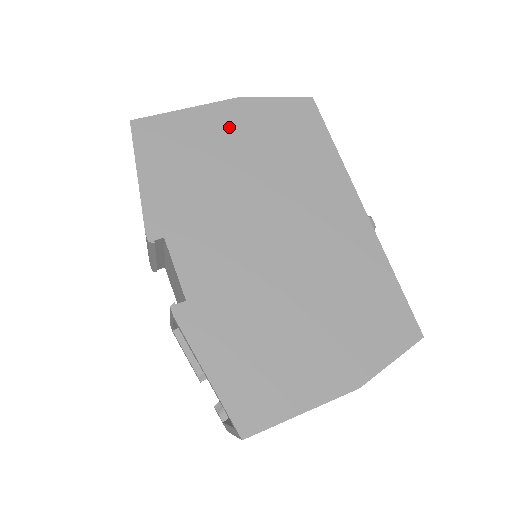
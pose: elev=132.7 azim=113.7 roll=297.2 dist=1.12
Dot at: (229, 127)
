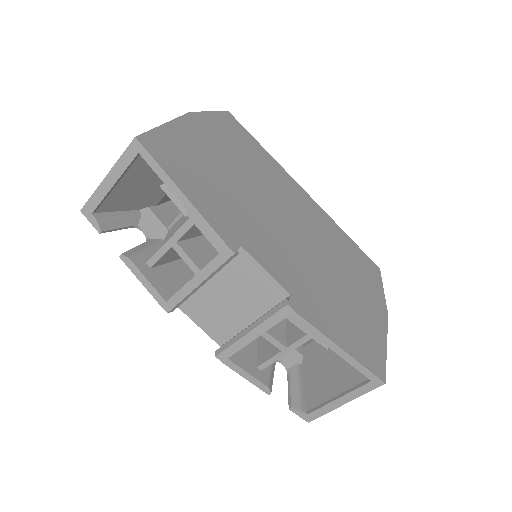
Dot at: (204, 138)
